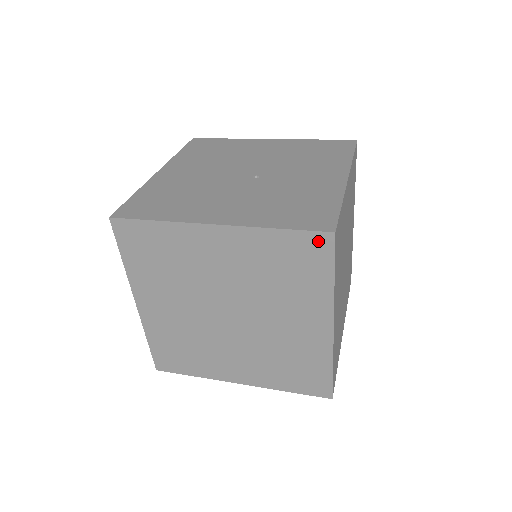
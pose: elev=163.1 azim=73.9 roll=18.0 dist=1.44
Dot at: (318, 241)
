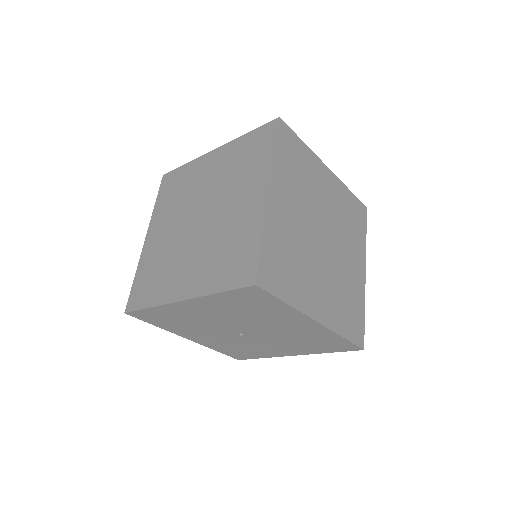
Dot at: (269, 128)
